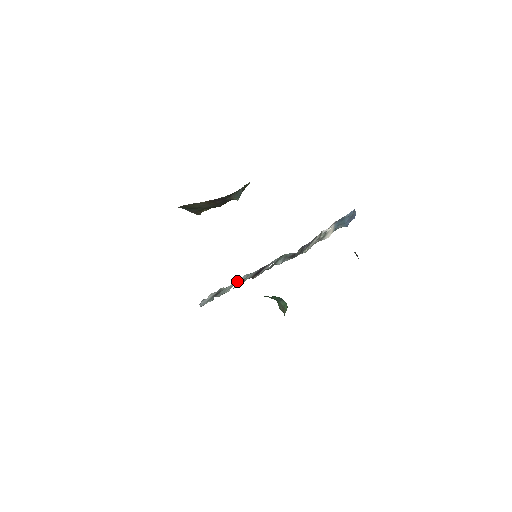
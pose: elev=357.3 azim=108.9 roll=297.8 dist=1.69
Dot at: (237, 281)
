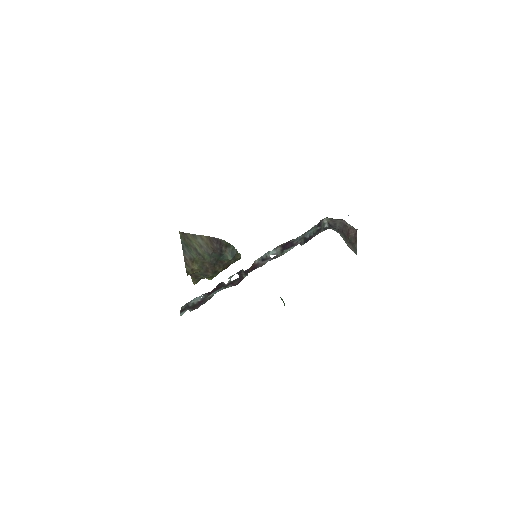
Dot at: (231, 283)
